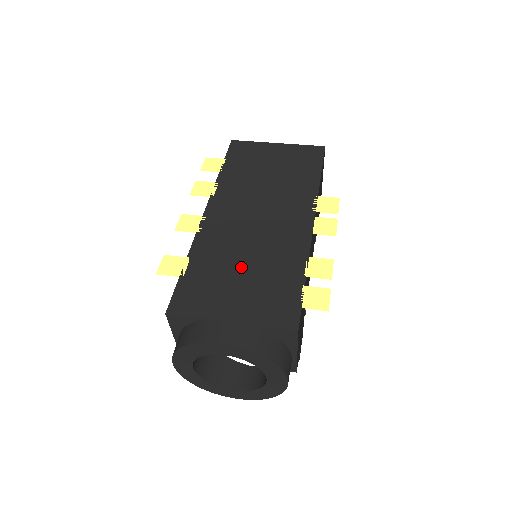
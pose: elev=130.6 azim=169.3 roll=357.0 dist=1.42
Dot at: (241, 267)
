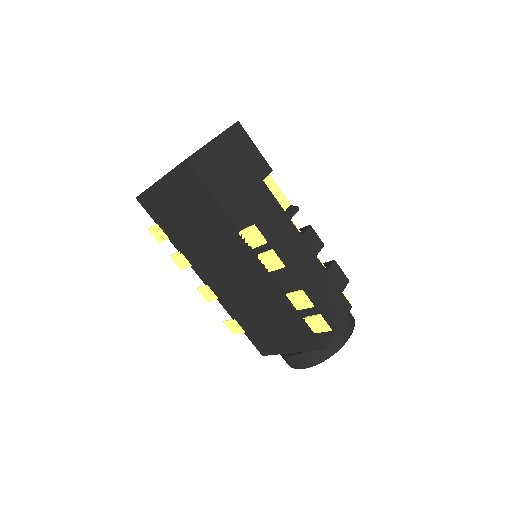
Dot at: (262, 317)
